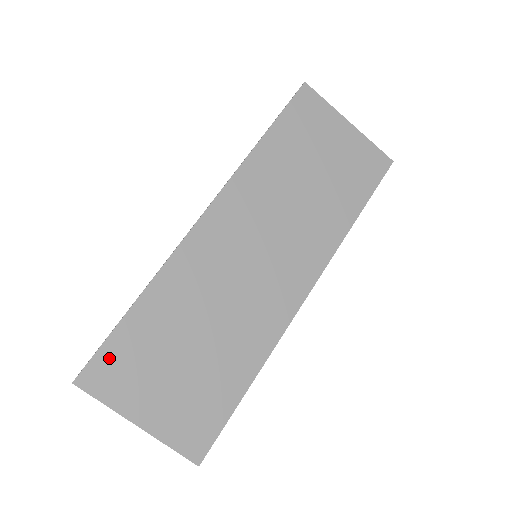
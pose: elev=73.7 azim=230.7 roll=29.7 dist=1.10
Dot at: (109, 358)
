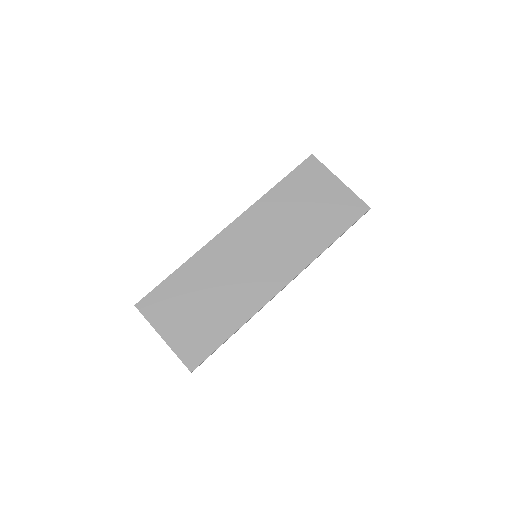
Dot at: (156, 297)
